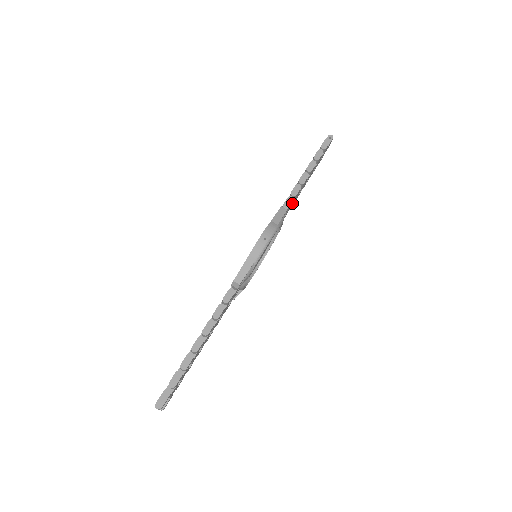
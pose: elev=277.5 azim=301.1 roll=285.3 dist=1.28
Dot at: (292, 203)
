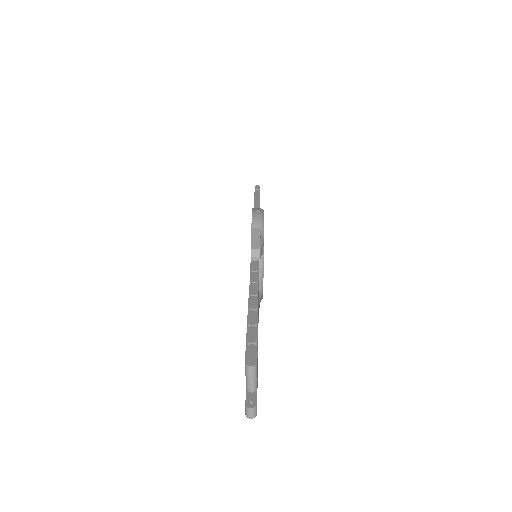
Dot at: occluded
